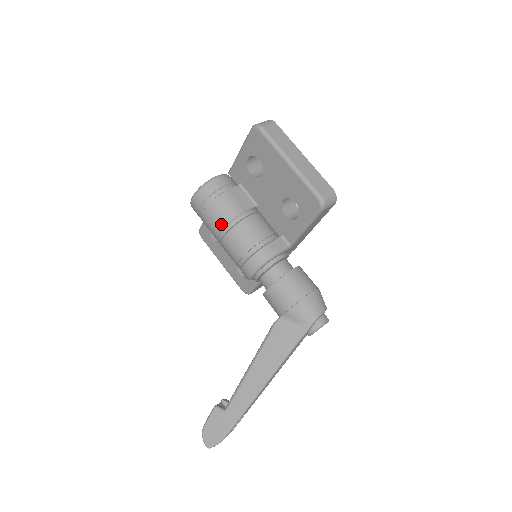
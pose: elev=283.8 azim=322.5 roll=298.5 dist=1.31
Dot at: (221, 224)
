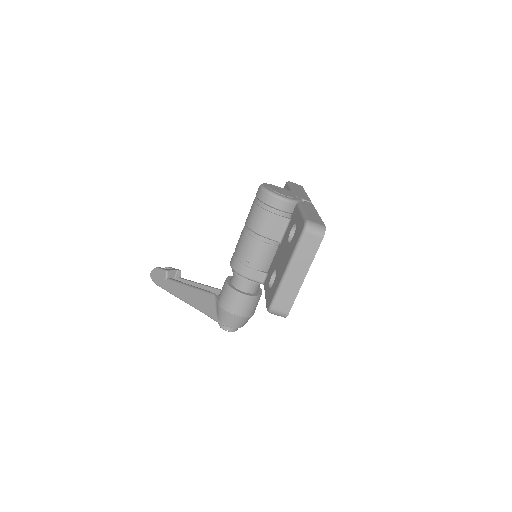
Dot at: (249, 224)
